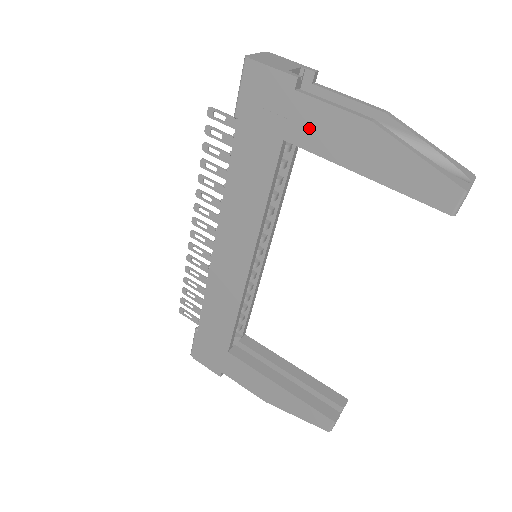
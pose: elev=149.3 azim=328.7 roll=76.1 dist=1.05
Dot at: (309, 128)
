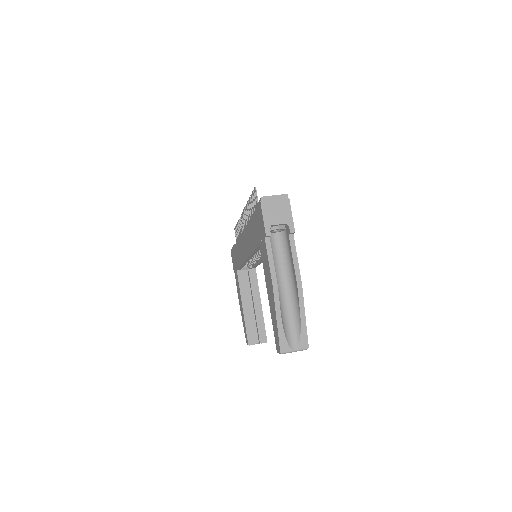
Dot at: (264, 256)
